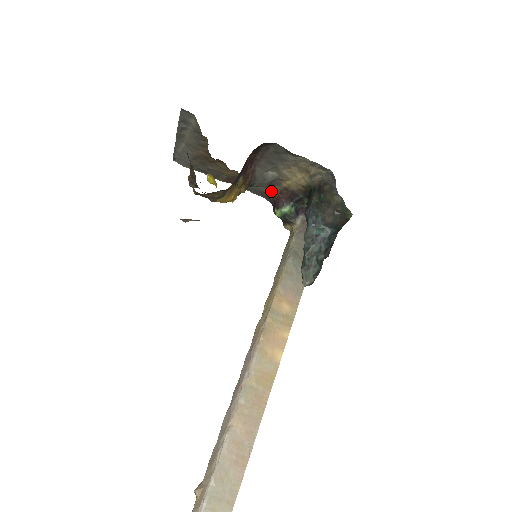
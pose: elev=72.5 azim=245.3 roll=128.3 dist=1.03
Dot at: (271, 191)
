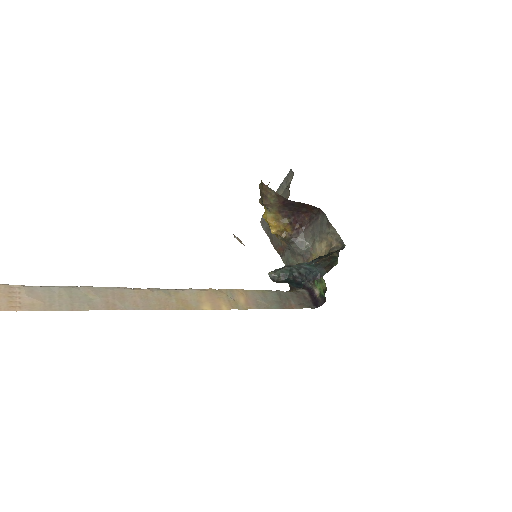
Dot at: occluded
